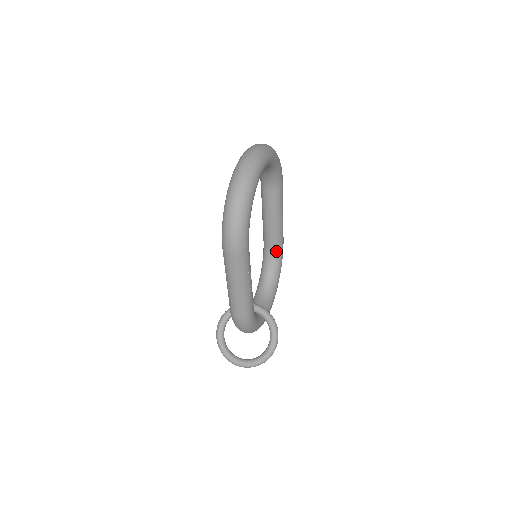
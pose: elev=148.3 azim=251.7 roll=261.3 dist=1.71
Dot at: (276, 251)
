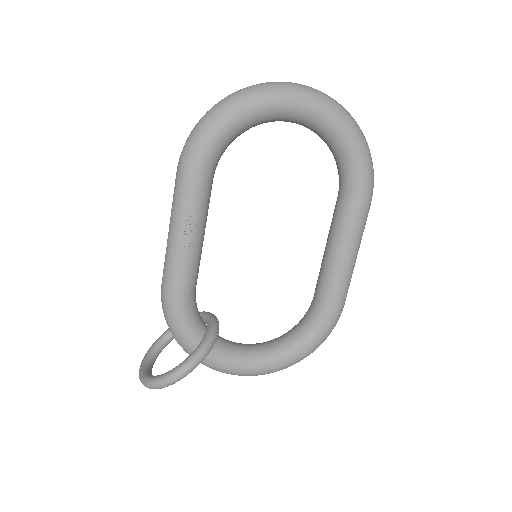
Dot at: (317, 309)
